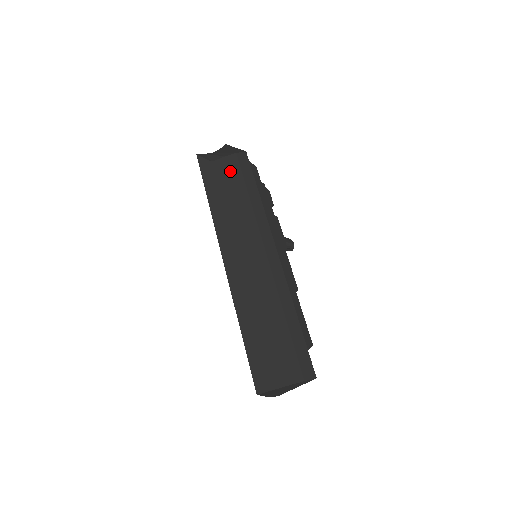
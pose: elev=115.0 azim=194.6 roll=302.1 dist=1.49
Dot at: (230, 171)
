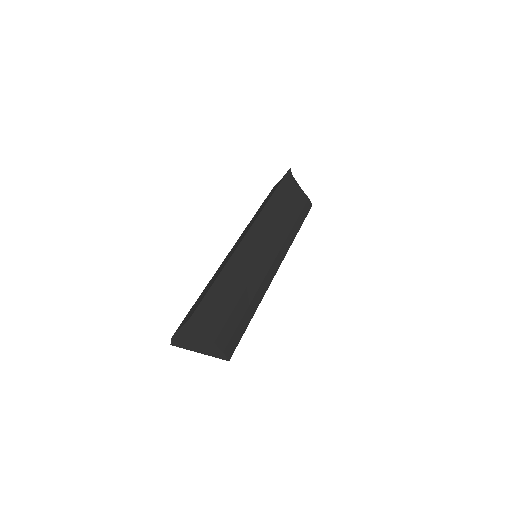
Dot at: (298, 200)
